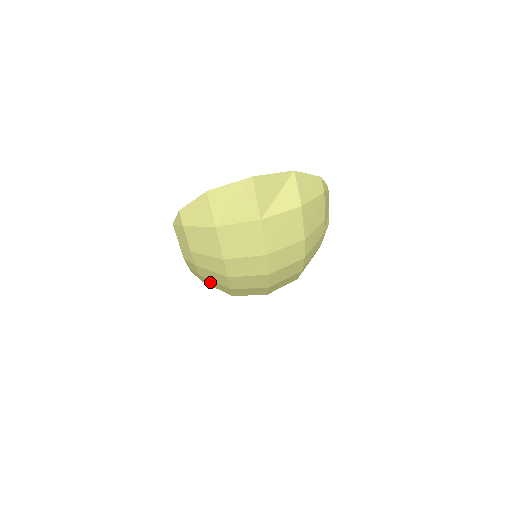
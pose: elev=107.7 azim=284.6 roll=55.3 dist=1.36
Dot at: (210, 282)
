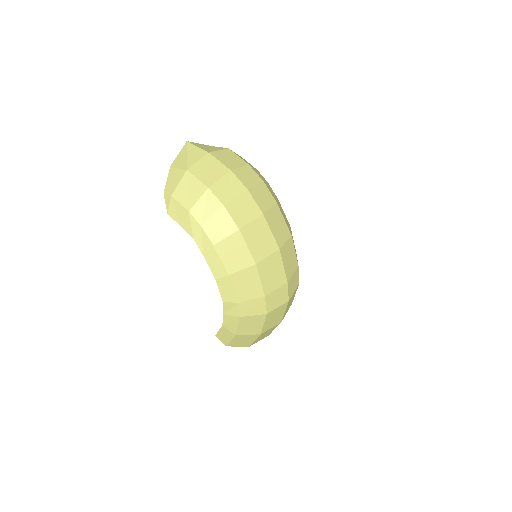
Dot at: (227, 253)
